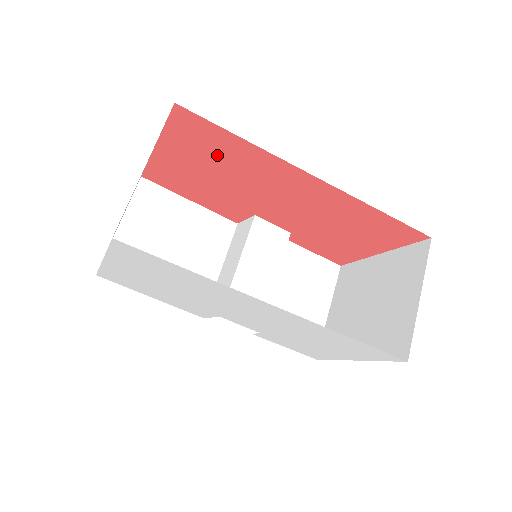
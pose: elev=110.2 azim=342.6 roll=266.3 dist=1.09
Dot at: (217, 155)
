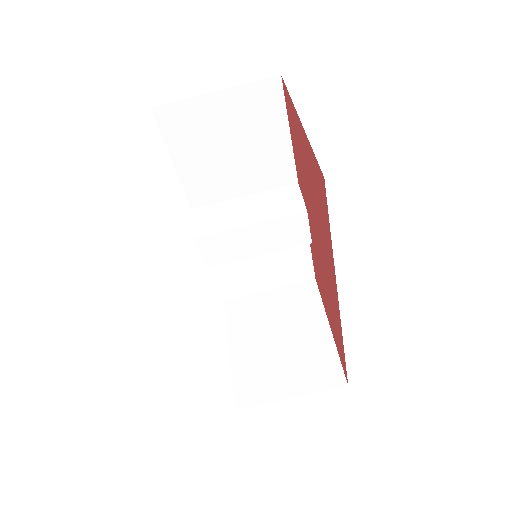
Dot at: (318, 201)
